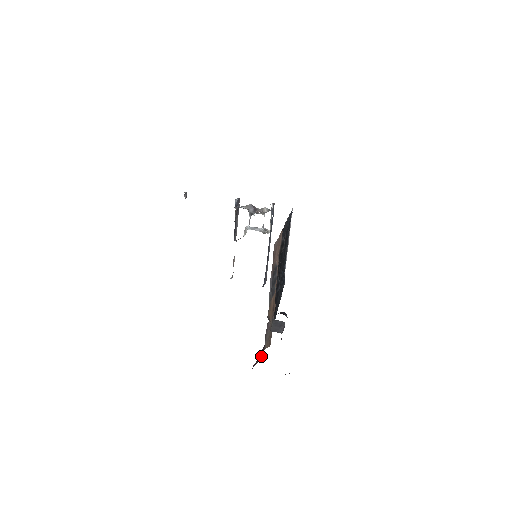
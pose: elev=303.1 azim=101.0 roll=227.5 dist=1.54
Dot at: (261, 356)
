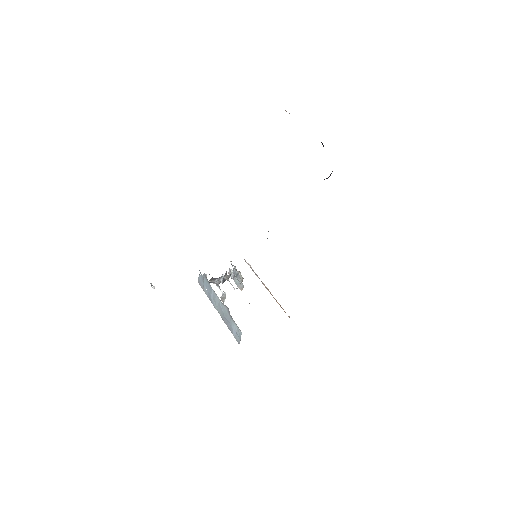
Dot at: occluded
